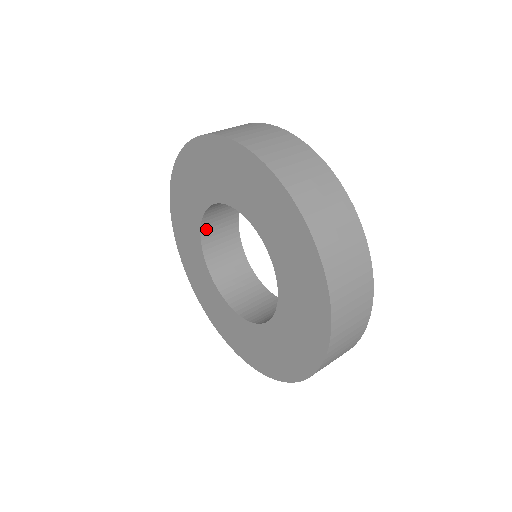
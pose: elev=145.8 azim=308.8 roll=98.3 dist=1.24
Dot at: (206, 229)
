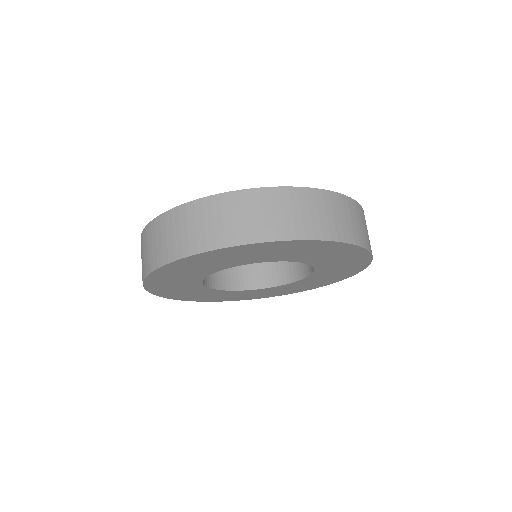
Dot at: (218, 284)
